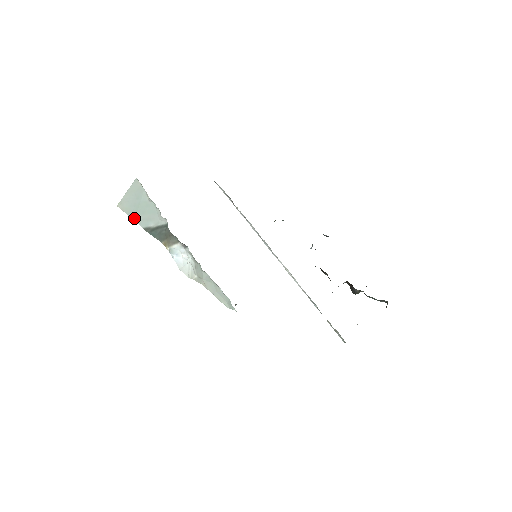
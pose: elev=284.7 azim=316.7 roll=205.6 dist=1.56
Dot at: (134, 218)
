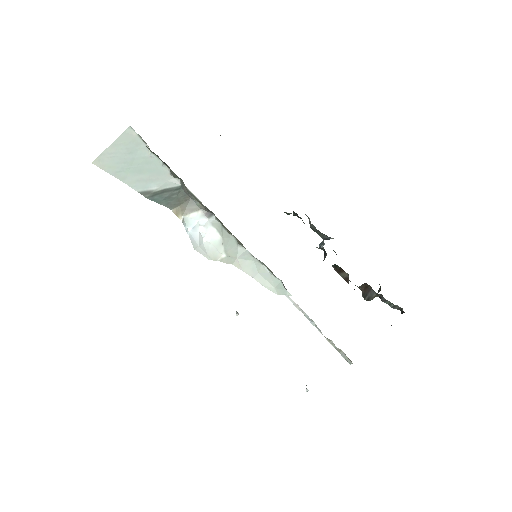
Dot at: (123, 179)
